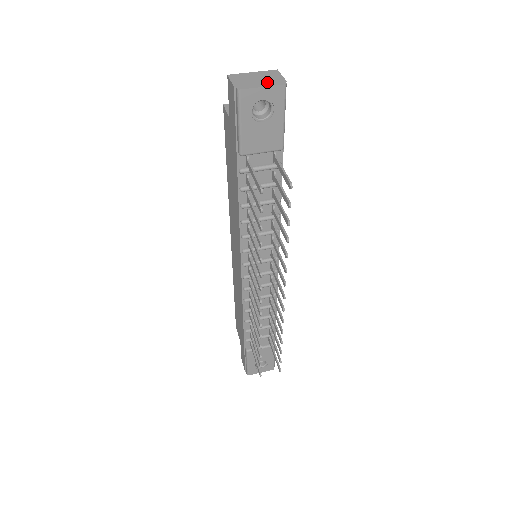
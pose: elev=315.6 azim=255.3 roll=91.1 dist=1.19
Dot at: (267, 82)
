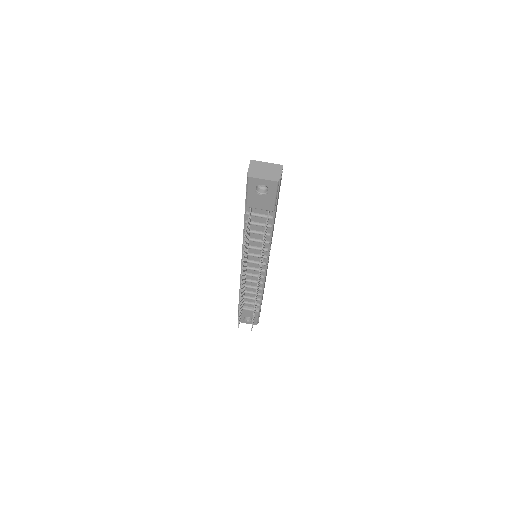
Dot at: (268, 175)
